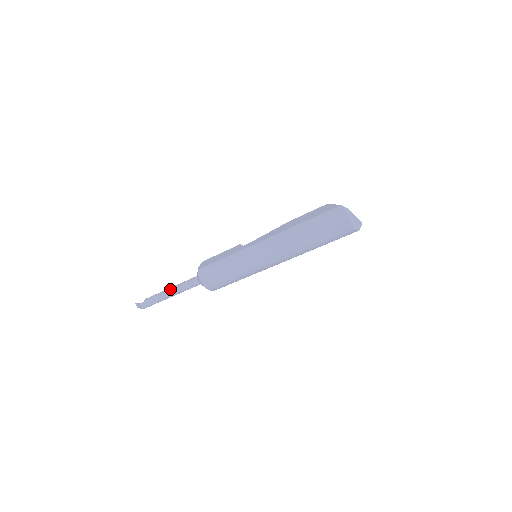
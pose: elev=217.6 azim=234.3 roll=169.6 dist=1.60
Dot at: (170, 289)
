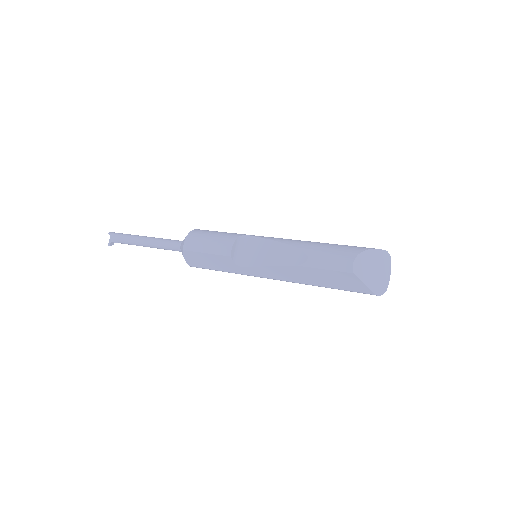
Dot at: occluded
